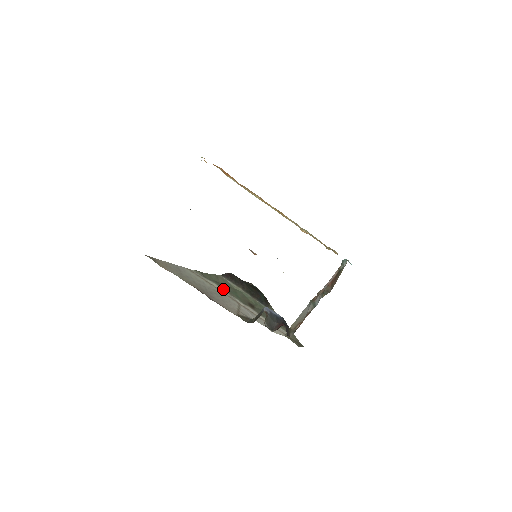
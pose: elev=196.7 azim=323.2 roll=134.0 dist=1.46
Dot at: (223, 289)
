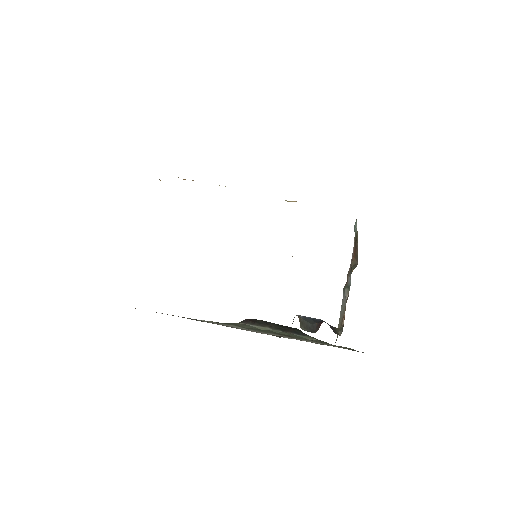
Dot at: (245, 328)
